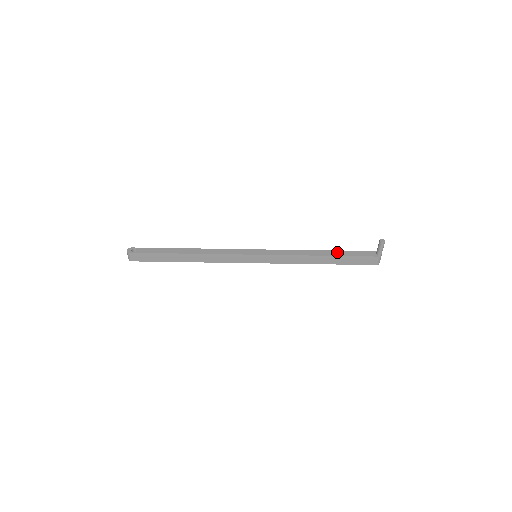
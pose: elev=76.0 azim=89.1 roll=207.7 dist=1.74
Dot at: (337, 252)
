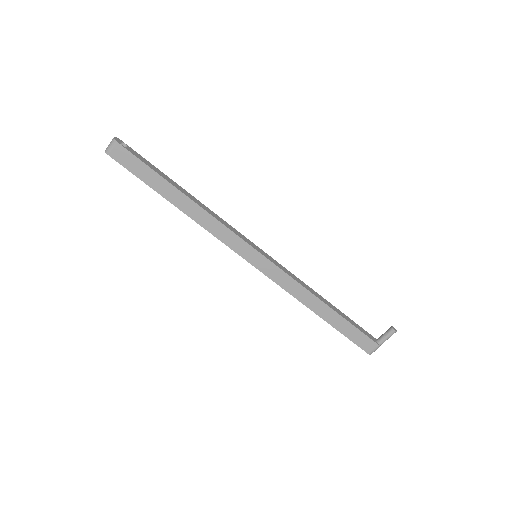
Dot at: (340, 312)
